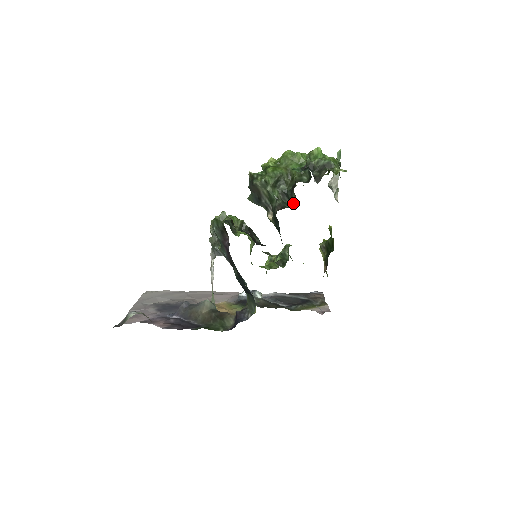
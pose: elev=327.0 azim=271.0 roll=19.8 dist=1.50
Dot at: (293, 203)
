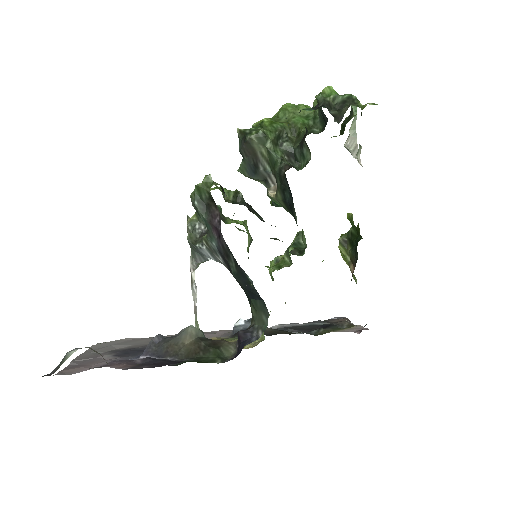
Dot at: (305, 162)
